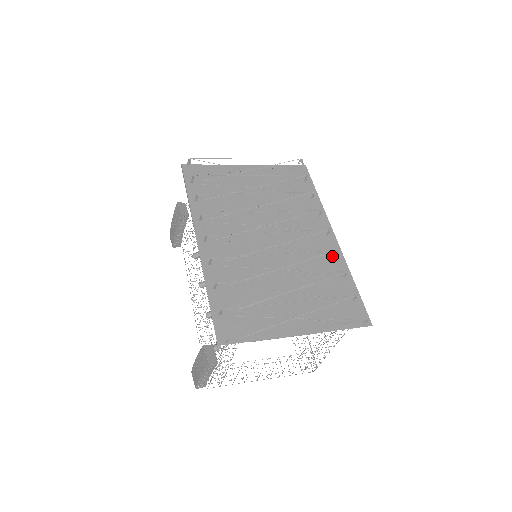
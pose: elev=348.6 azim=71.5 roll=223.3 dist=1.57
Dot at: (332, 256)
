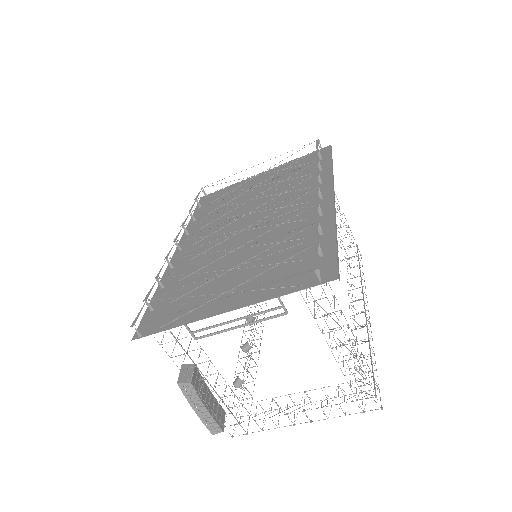
Dot at: (317, 217)
